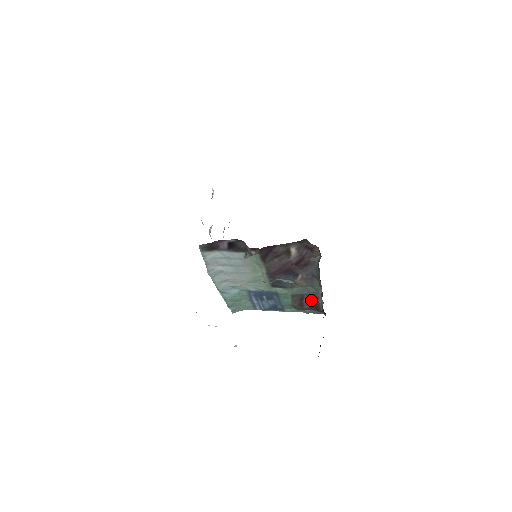
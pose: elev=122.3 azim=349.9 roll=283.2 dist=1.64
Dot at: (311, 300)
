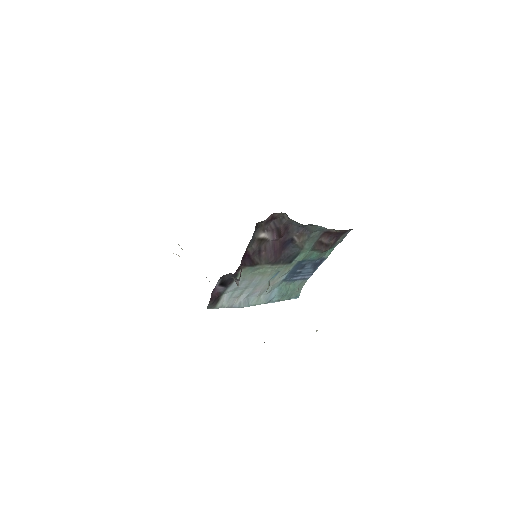
Dot at: (328, 236)
